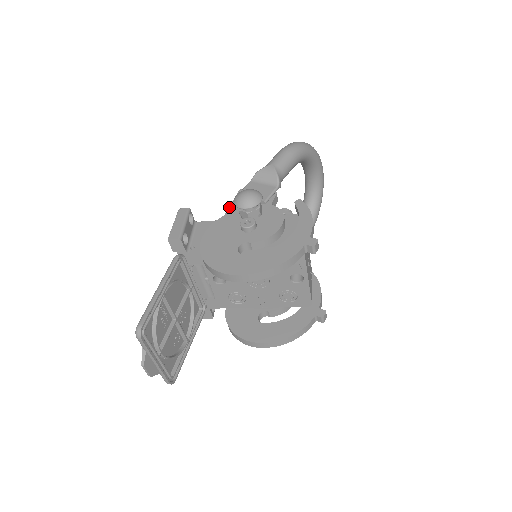
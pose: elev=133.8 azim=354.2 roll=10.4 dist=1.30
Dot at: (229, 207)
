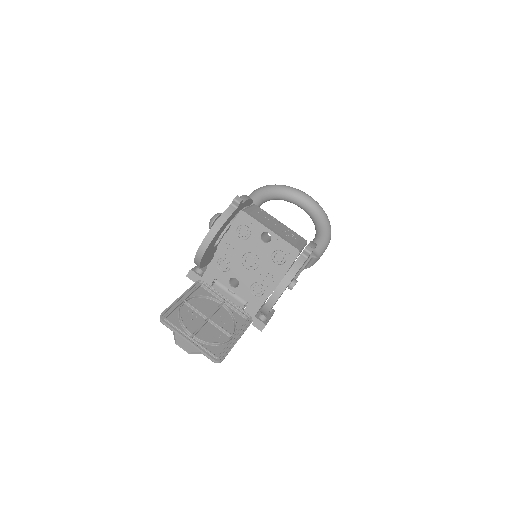
Dot at: occluded
